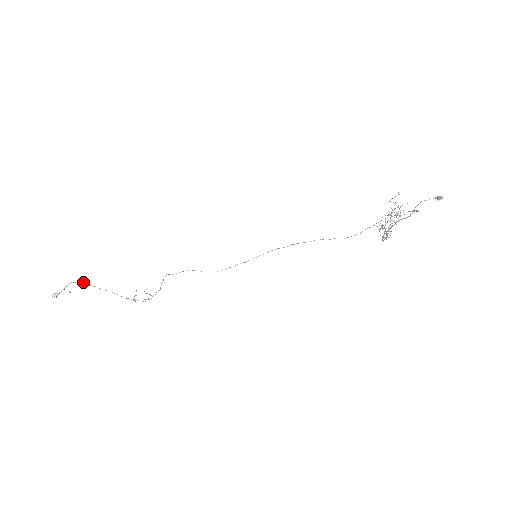
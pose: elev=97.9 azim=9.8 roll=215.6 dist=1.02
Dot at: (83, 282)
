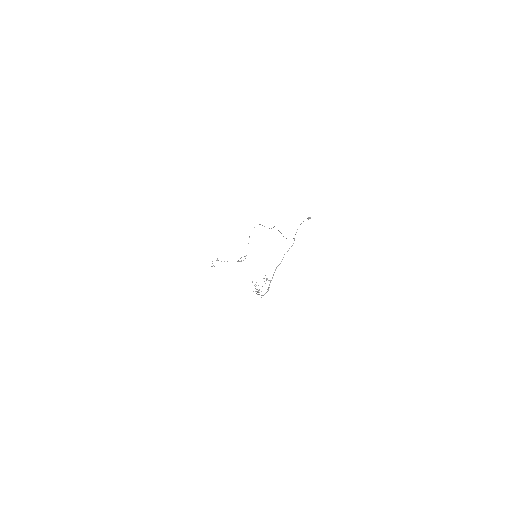
Dot at: (217, 259)
